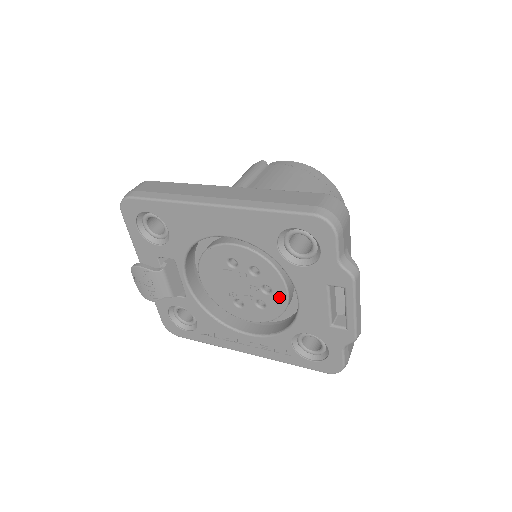
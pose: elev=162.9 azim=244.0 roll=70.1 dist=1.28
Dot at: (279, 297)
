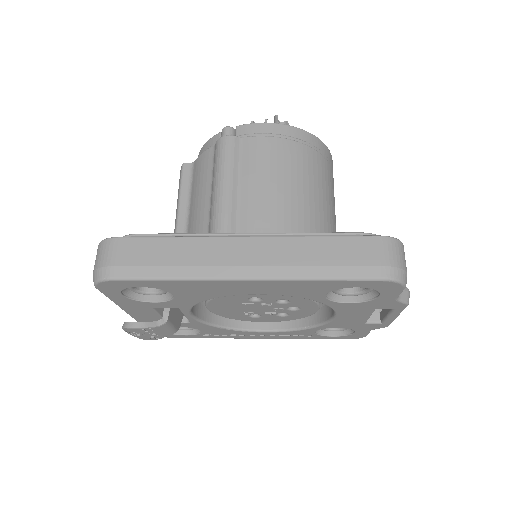
Dot at: (308, 311)
